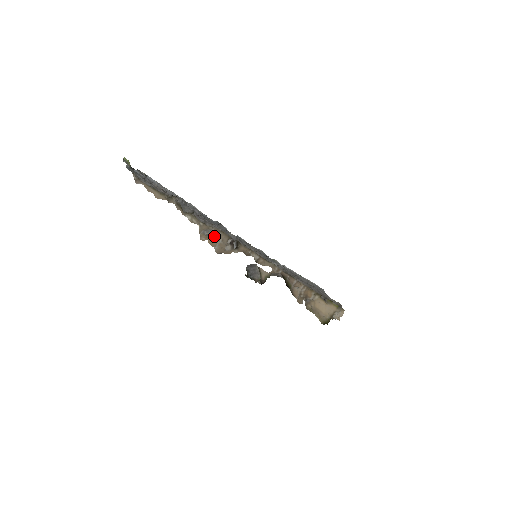
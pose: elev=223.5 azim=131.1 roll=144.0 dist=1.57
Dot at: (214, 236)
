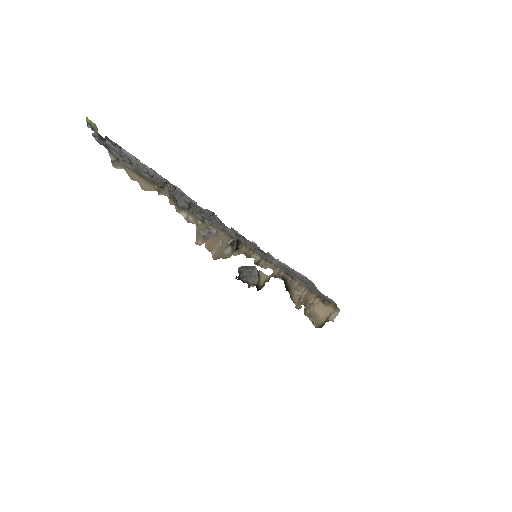
Dot at: (213, 237)
